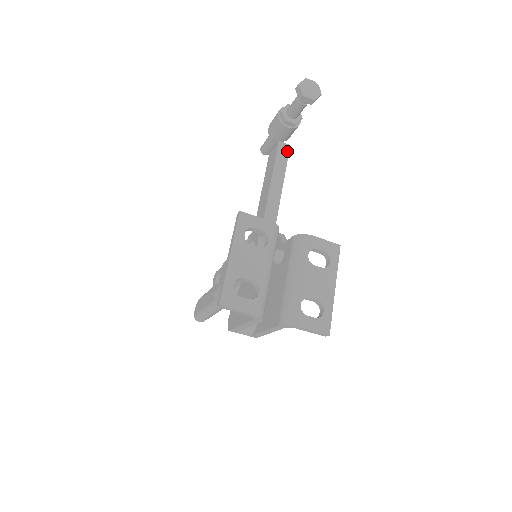
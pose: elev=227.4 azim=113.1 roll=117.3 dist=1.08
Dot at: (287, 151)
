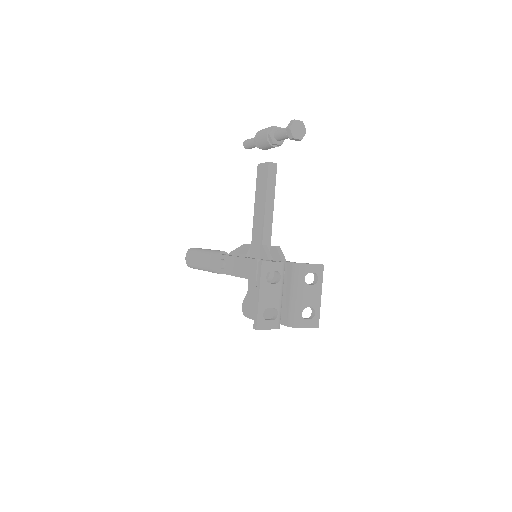
Dot at: (275, 170)
